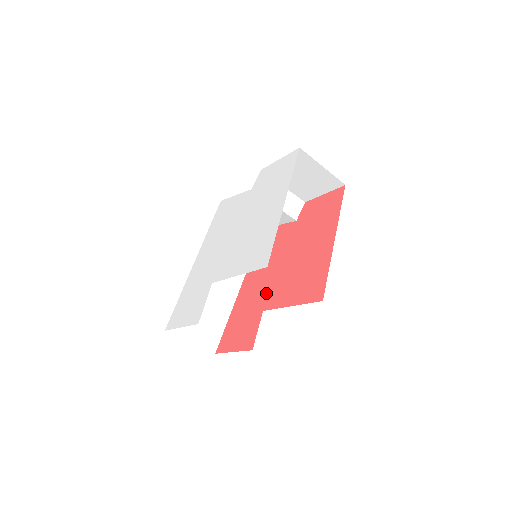
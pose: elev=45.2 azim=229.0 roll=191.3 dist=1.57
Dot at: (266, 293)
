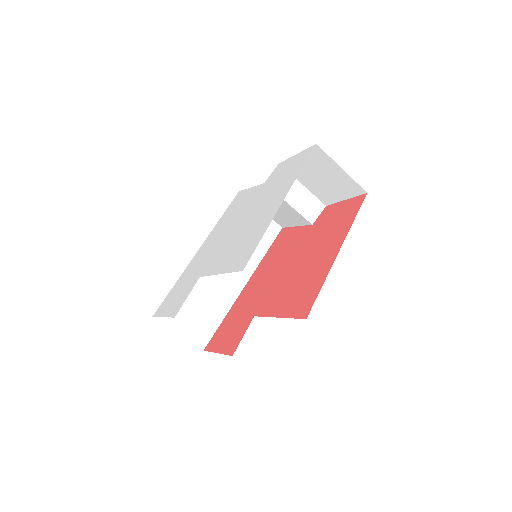
Dot at: (262, 297)
